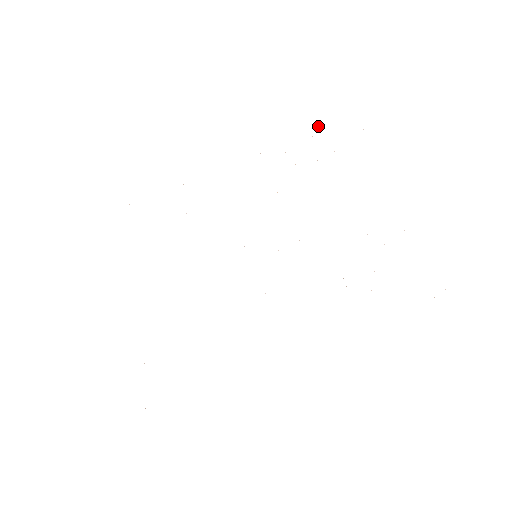
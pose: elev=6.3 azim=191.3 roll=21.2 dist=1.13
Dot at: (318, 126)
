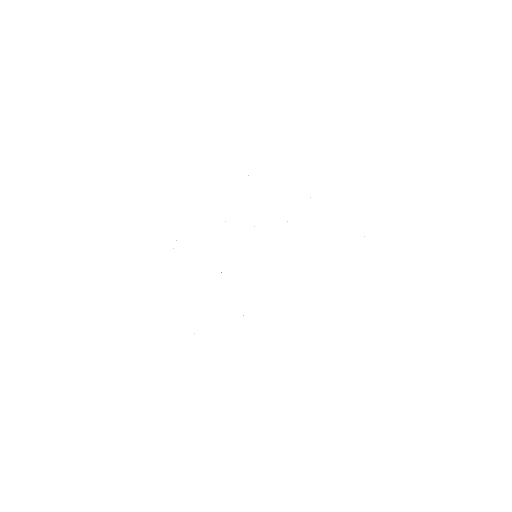
Dot at: occluded
